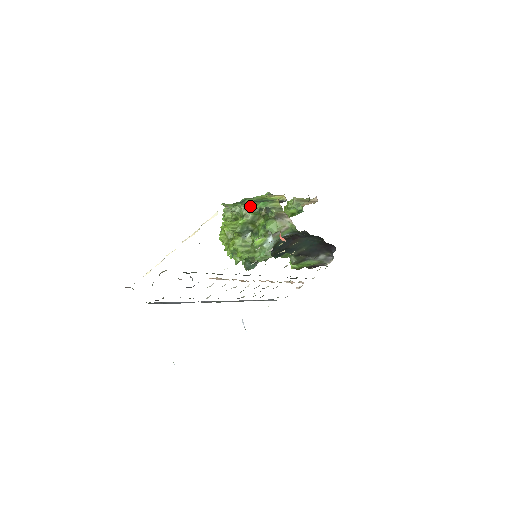
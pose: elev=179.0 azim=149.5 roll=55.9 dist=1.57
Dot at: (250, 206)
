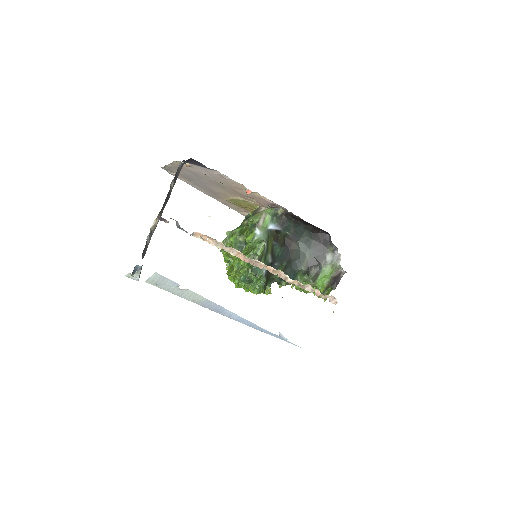
Dot at: occluded
